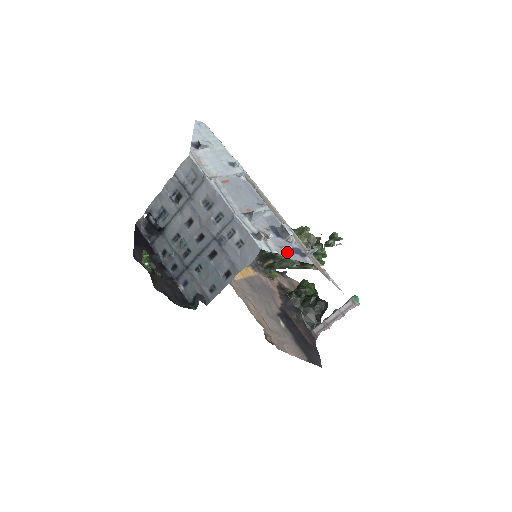
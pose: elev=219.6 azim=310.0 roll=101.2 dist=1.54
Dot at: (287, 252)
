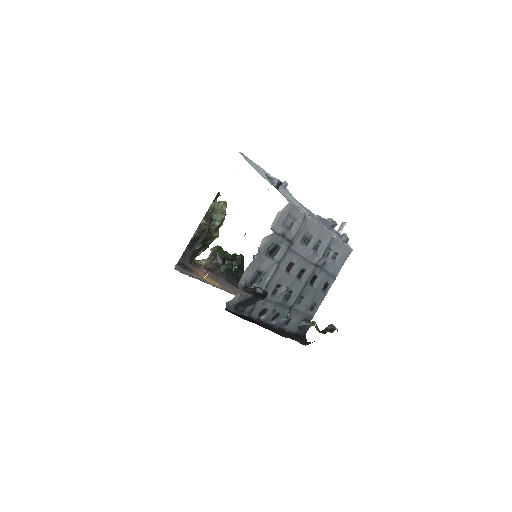
Dot at: occluded
